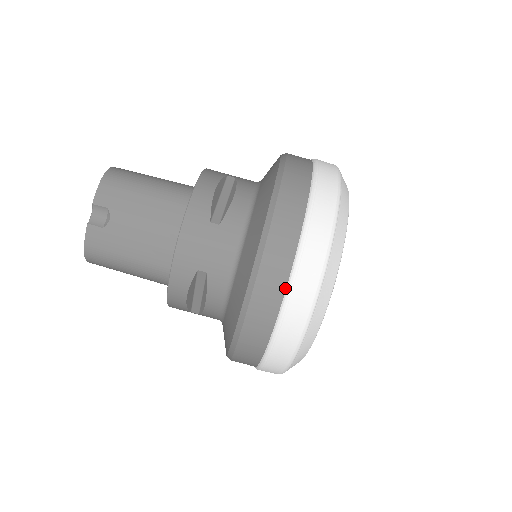
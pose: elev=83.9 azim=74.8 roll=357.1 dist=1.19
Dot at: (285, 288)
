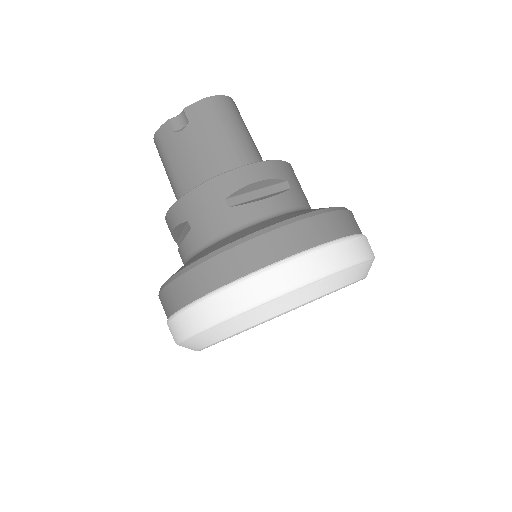
Dot at: (205, 294)
